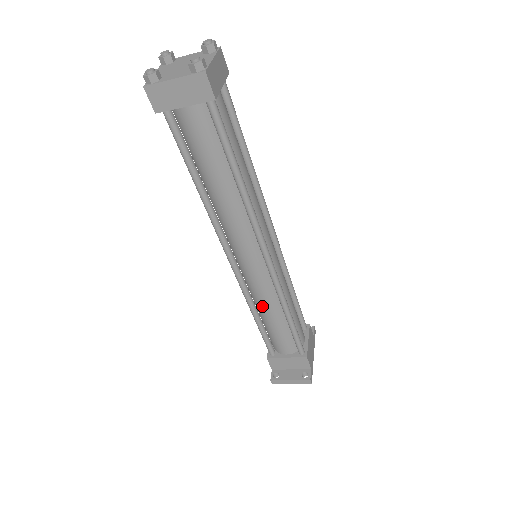
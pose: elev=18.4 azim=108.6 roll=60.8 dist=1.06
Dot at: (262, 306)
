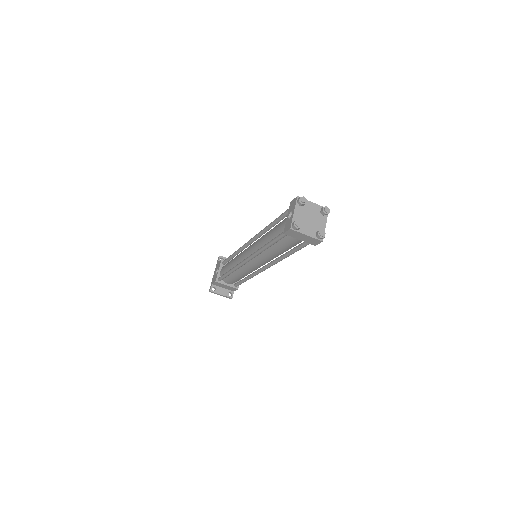
Dot at: (239, 272)
